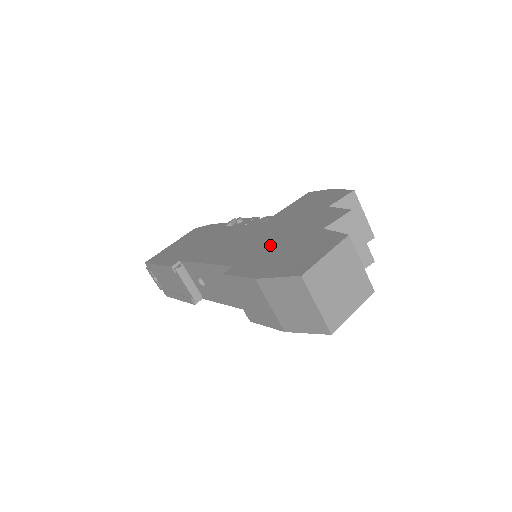
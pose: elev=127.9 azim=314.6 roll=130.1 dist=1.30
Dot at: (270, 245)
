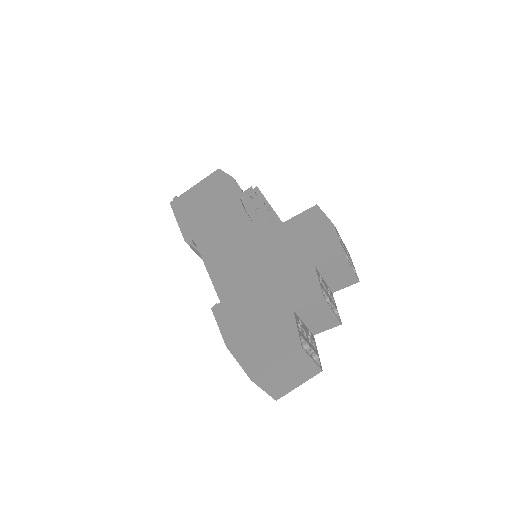
Dot at: (253, 294)
